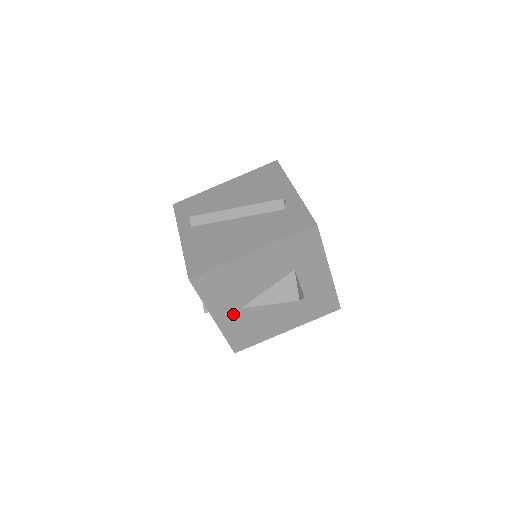
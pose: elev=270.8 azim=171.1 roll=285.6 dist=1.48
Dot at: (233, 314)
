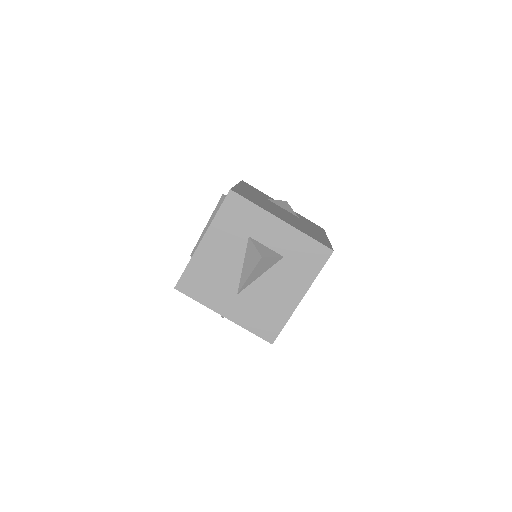
Dot at: (235, 304)
